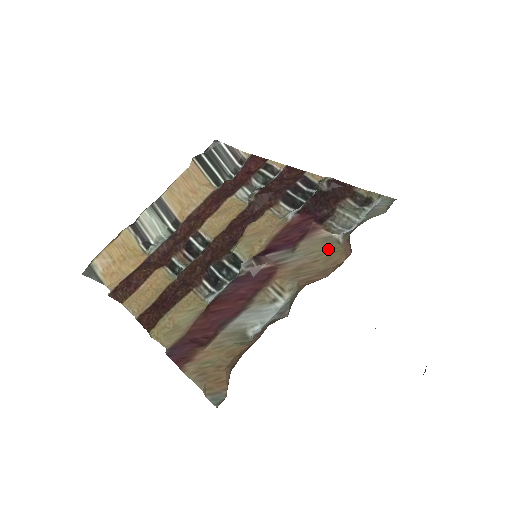
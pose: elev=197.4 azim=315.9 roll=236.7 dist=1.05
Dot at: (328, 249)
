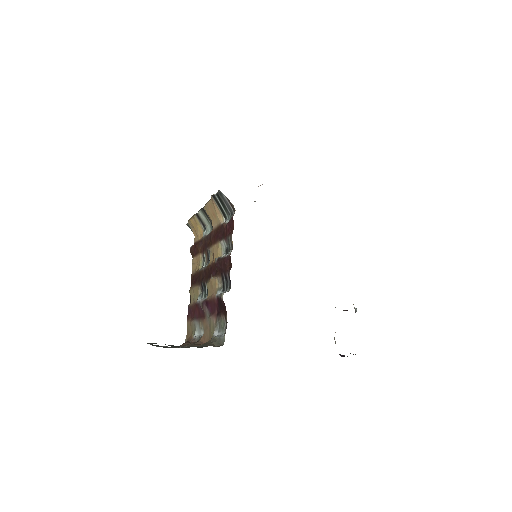
Dot at: (212, 332)
